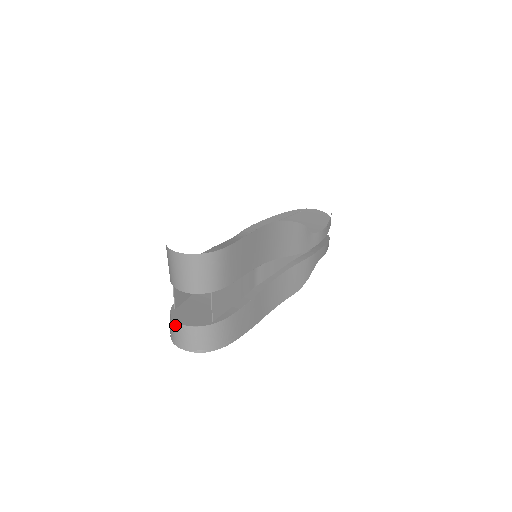
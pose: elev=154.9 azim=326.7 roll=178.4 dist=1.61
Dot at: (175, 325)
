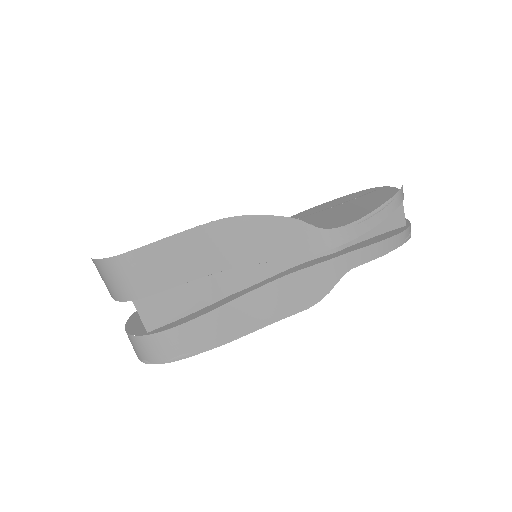
Dot at: occluded
